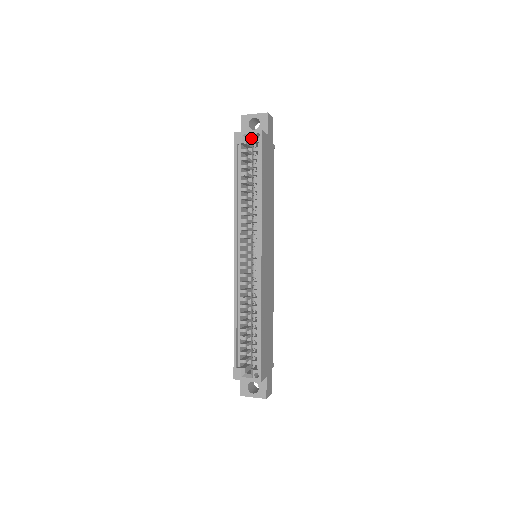
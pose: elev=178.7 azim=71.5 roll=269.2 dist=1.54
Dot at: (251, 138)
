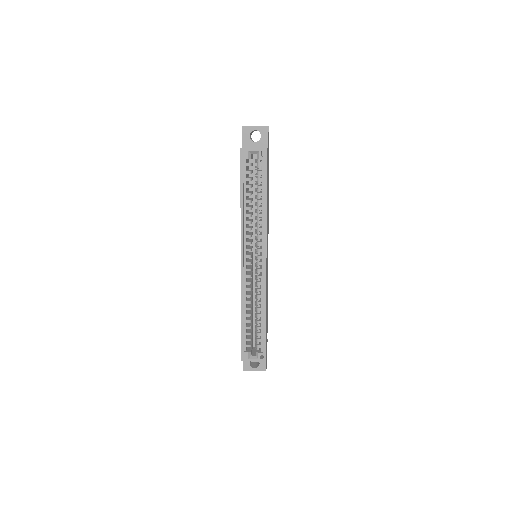
Dot at: (255, 153)
